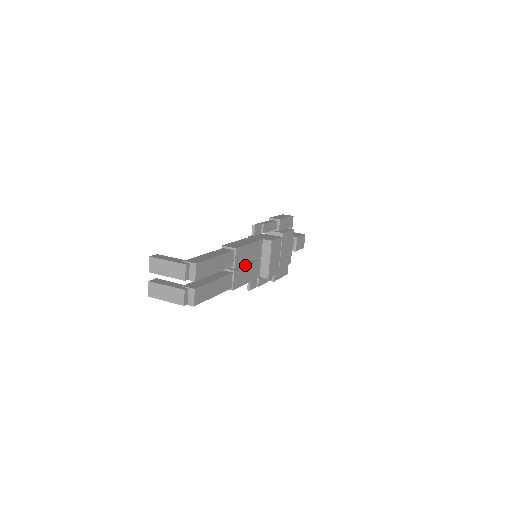
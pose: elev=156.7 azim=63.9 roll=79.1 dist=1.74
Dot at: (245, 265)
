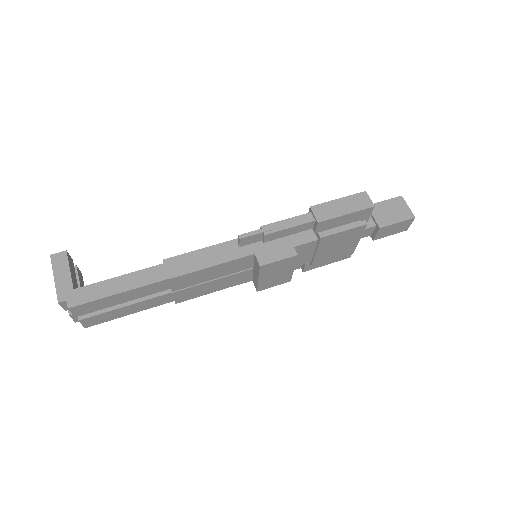
Dot at: (205, 282)
